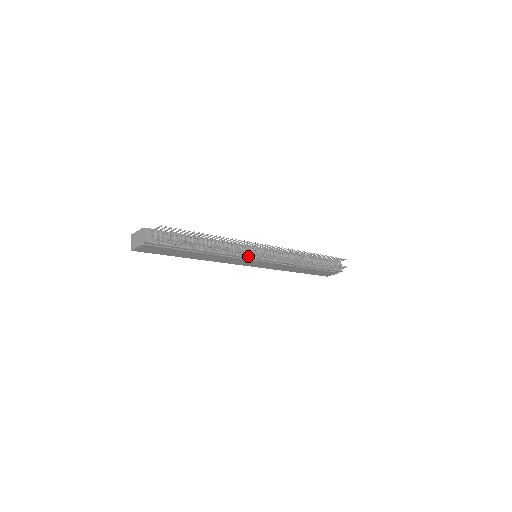
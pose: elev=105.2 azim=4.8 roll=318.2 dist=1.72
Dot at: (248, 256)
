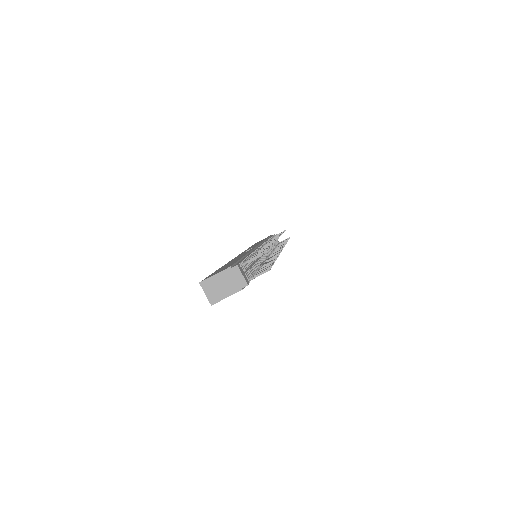
Dot at: occluded
